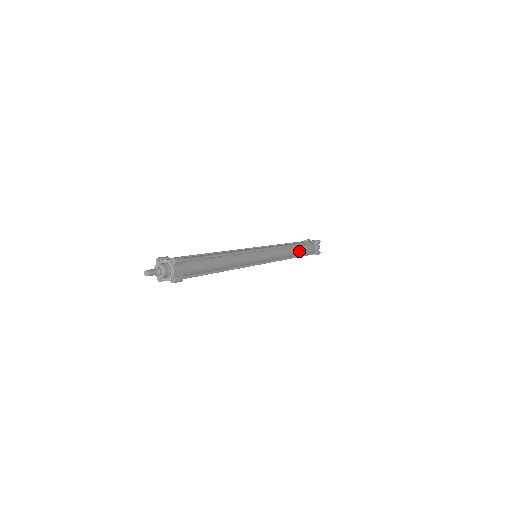
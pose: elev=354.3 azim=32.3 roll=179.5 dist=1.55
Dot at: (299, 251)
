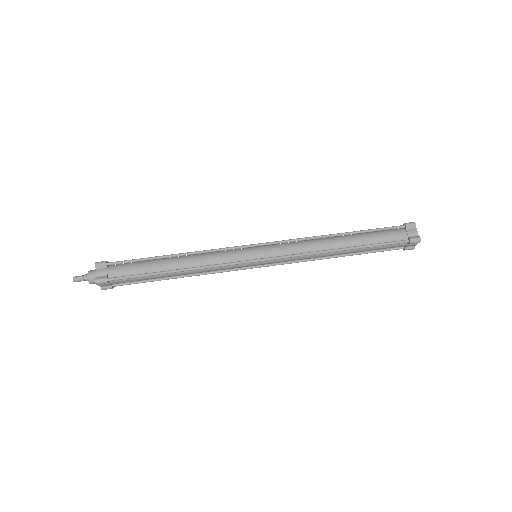
Dot at: (353, 252)
